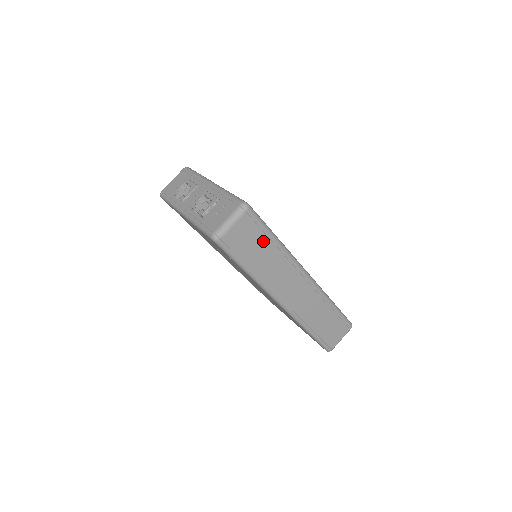
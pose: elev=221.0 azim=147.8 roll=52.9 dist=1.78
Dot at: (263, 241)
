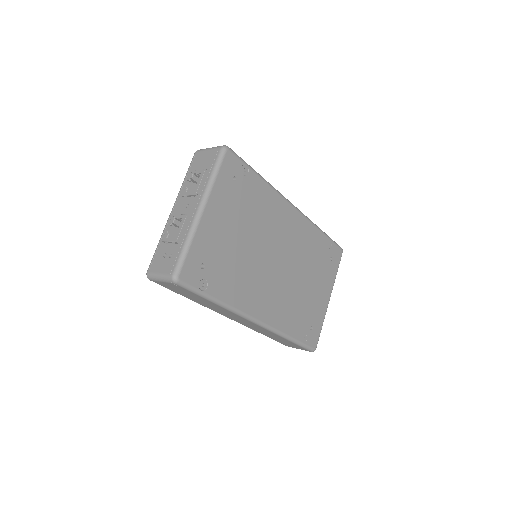
Dot at: (197, 297)
